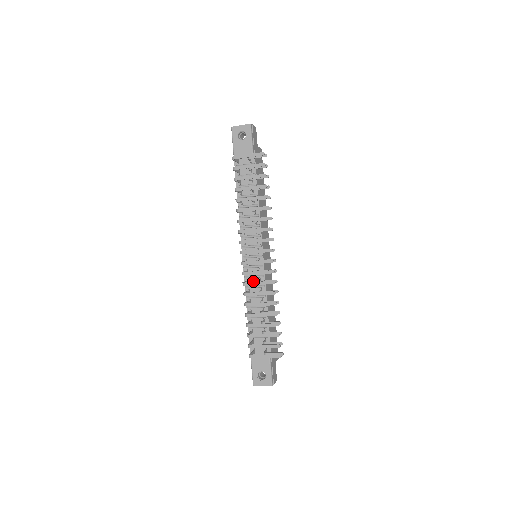
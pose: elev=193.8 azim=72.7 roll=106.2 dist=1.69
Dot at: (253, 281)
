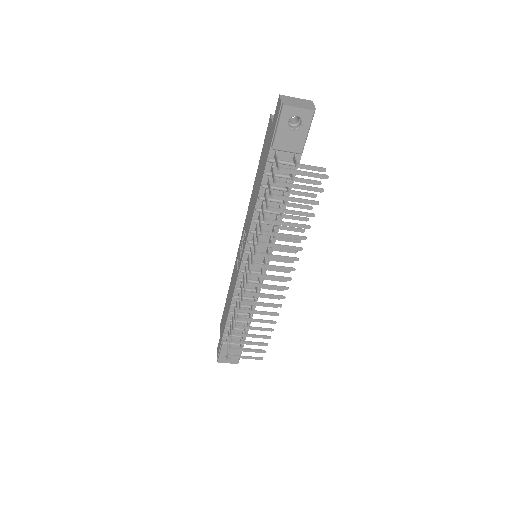
Dot at: occluded
